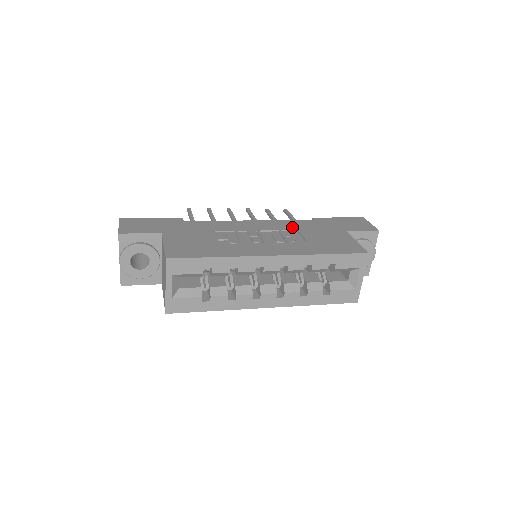
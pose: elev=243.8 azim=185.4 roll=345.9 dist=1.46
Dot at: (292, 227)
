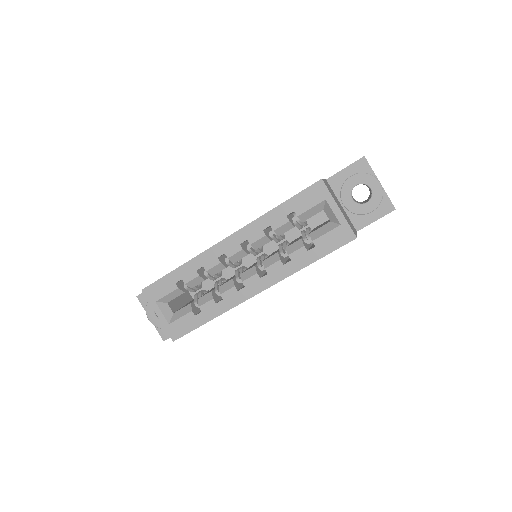
Dot at: occluded
